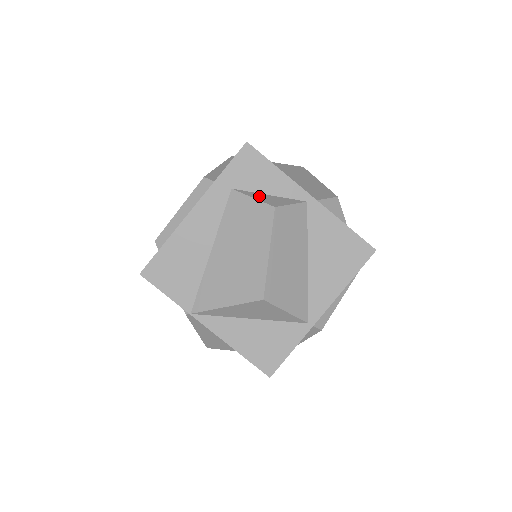
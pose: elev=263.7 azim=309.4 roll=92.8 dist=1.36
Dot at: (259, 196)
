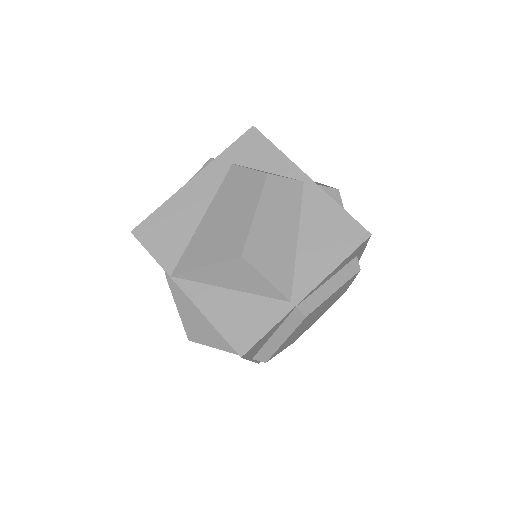
Dot at: occluded
